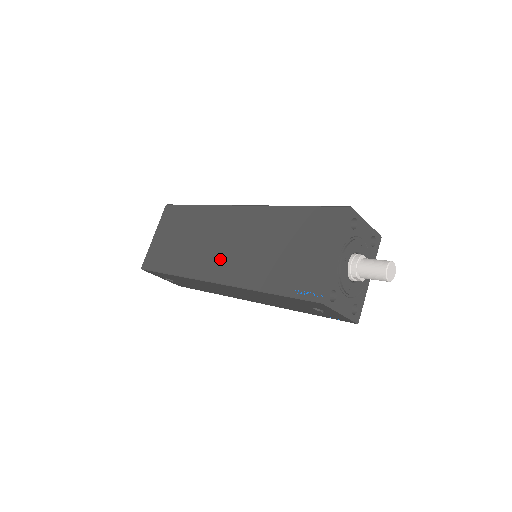
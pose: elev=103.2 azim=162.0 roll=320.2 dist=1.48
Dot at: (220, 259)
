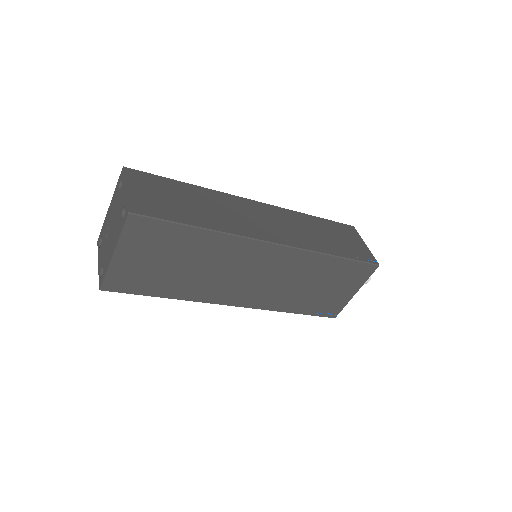
Dot at: (244, 290)
